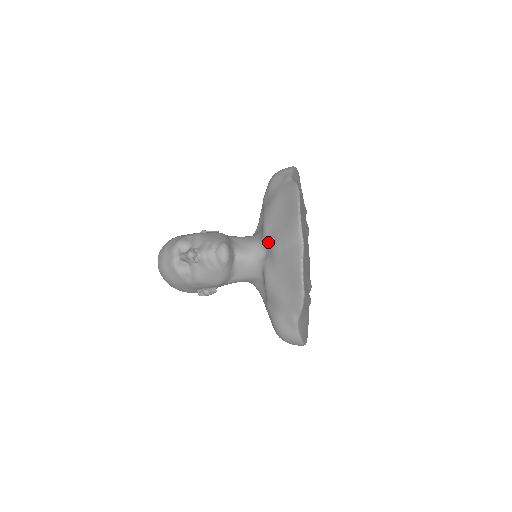
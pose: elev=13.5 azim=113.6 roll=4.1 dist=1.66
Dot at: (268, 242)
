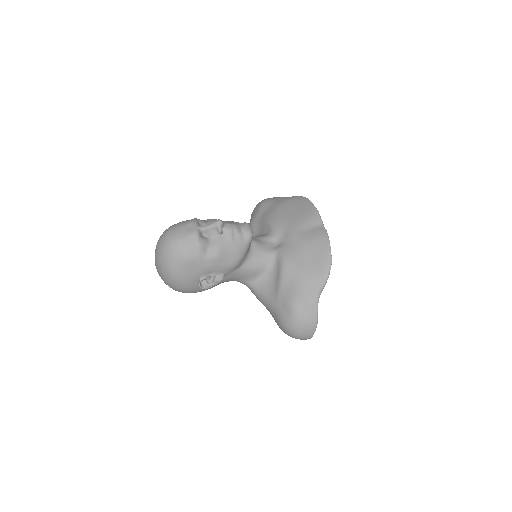
Dot at: (281, 233)
